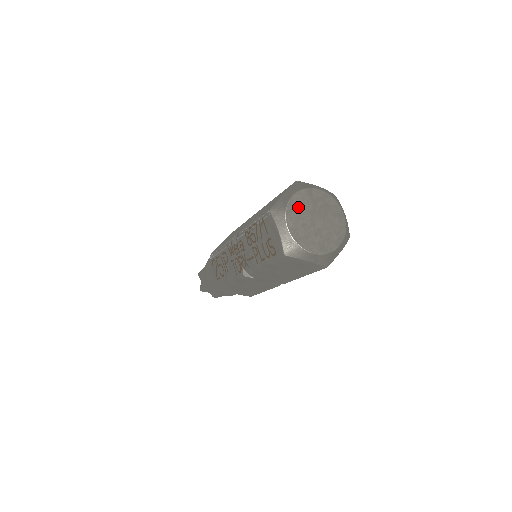
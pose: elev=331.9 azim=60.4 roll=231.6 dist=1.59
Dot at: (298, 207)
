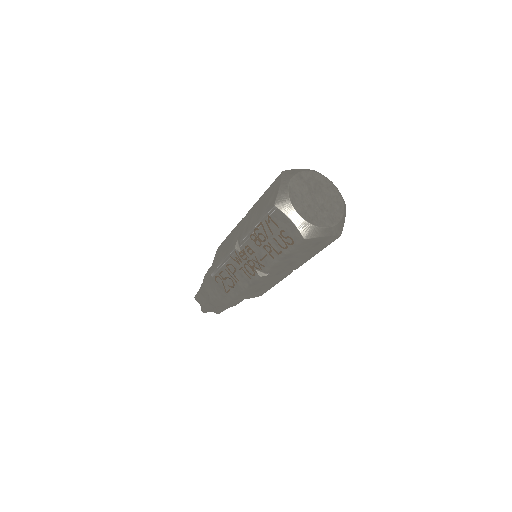
Dot at: (297, 193)
